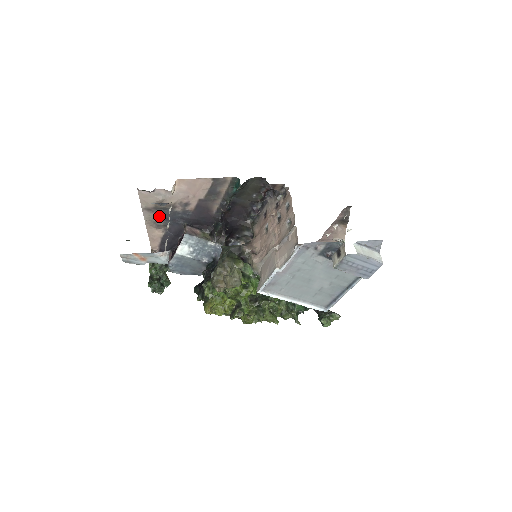
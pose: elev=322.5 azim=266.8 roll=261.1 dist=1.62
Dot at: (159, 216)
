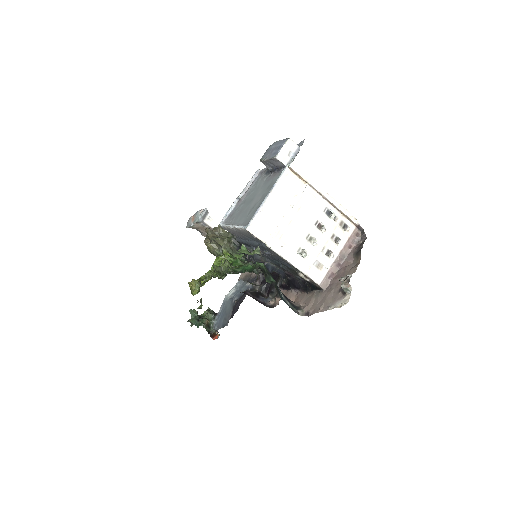
Dot at: occluded
